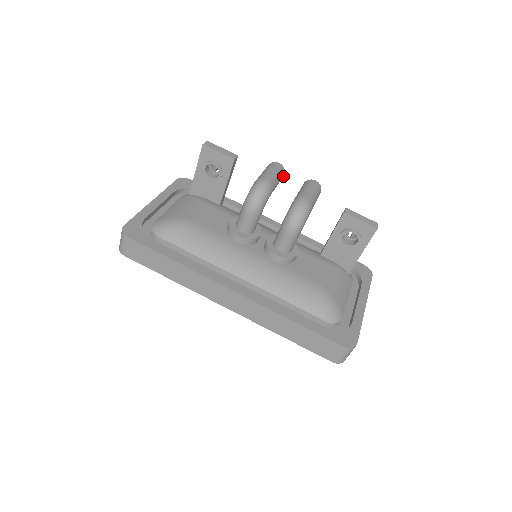
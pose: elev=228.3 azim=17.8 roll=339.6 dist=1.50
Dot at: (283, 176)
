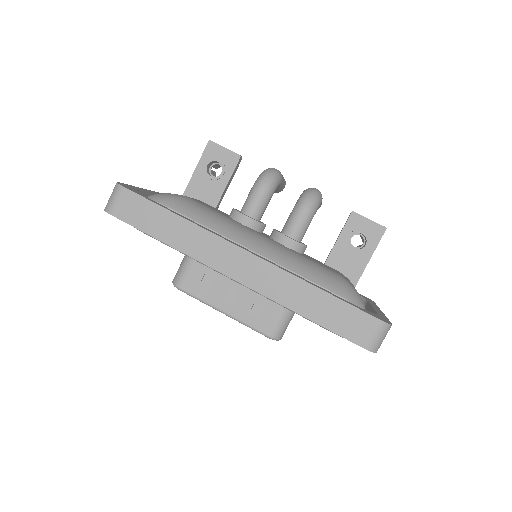
Dot at: (284, 187)
